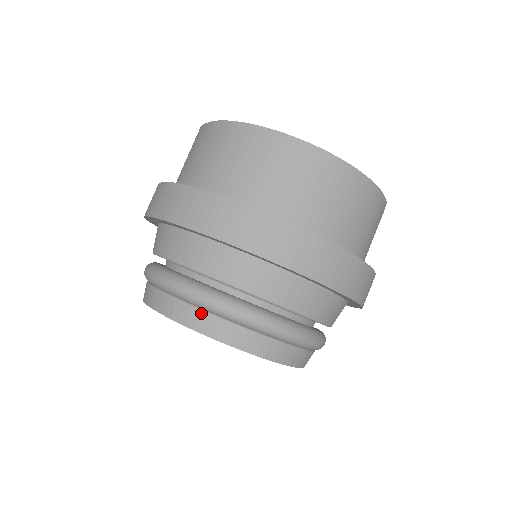
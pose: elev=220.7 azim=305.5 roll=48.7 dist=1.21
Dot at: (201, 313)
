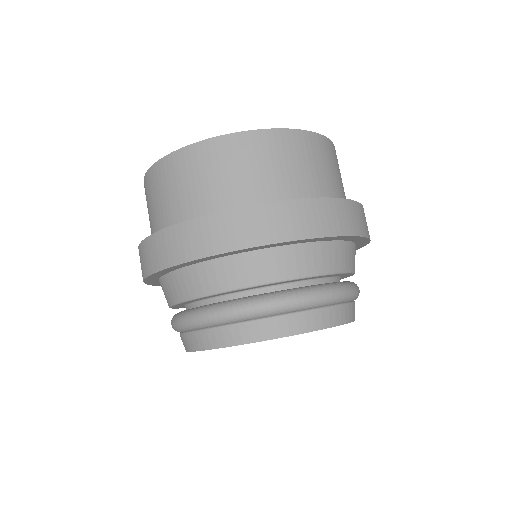
Dot at: (187, 335)
